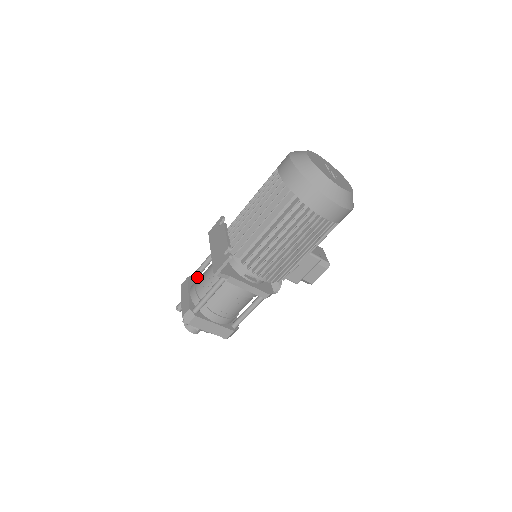
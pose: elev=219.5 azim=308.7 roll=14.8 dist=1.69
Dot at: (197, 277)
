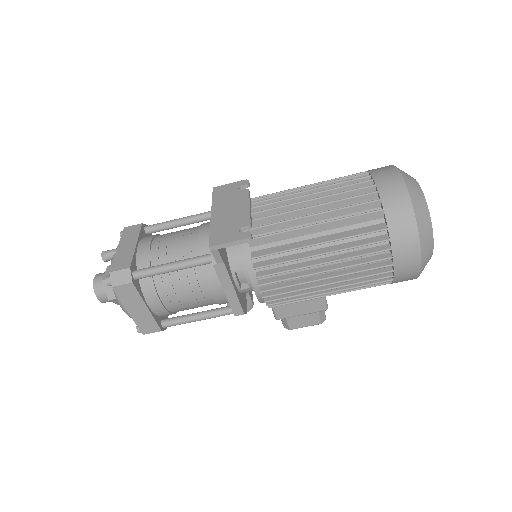
Dot at: (155, 231)
